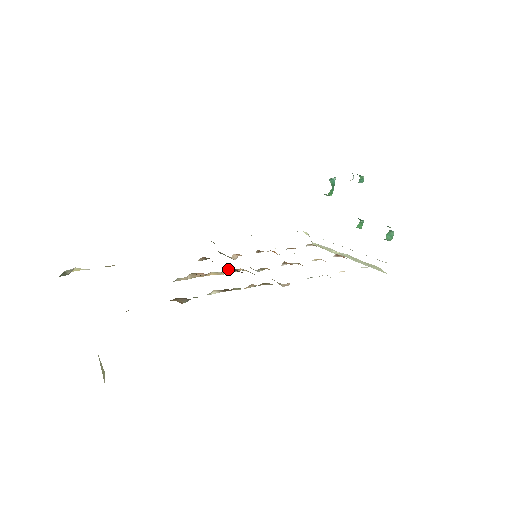
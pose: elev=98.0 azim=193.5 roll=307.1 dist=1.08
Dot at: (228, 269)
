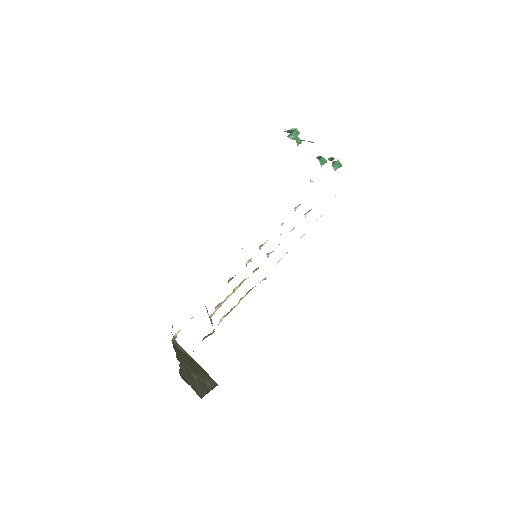
Dot at: (236, 287)
